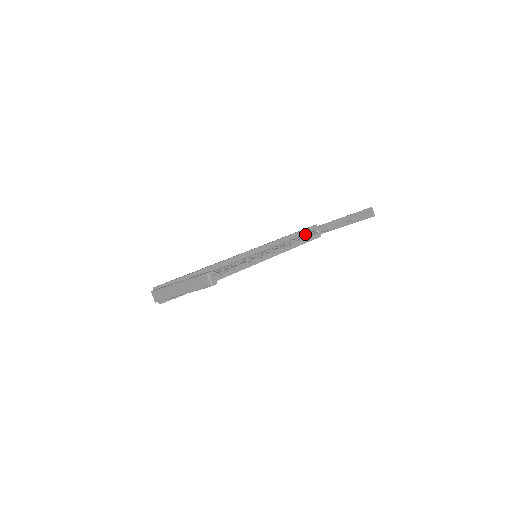
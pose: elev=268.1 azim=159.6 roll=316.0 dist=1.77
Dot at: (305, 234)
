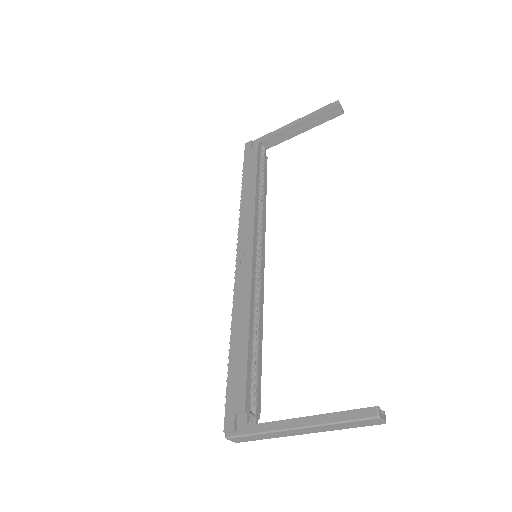
Dot at: (259, 170)
